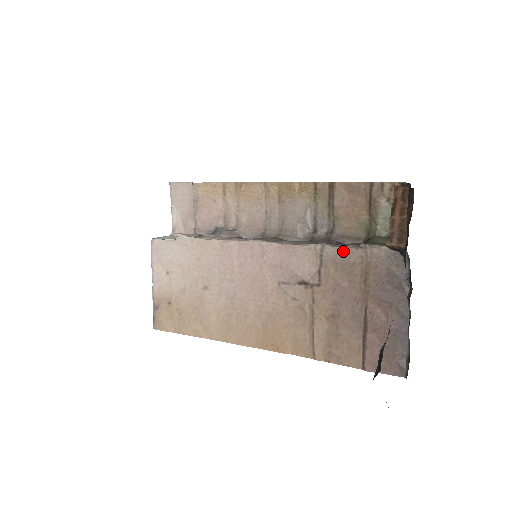
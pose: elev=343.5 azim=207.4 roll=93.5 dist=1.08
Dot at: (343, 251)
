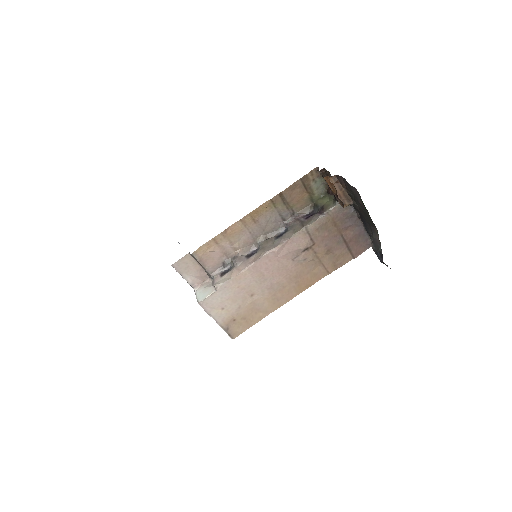
Dot at: (318, 222)
